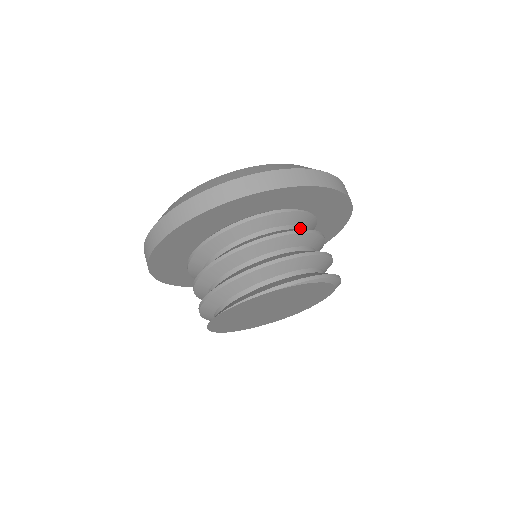
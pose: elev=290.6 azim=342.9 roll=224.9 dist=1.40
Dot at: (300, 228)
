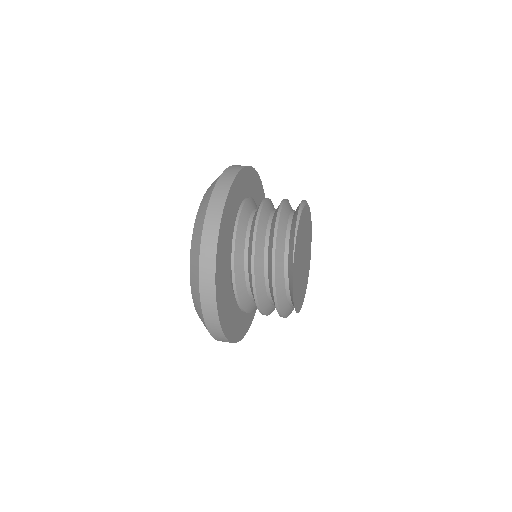
Dot at: occluded
